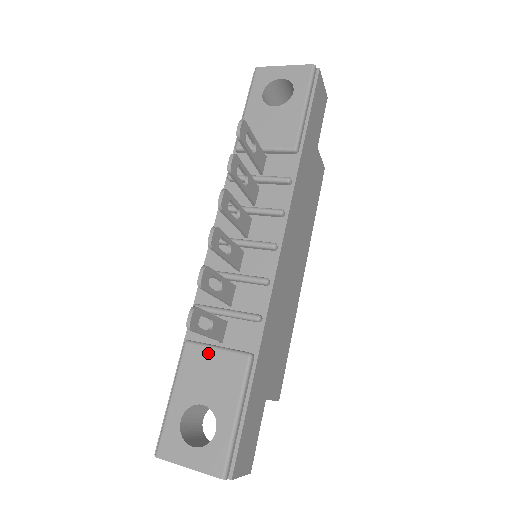
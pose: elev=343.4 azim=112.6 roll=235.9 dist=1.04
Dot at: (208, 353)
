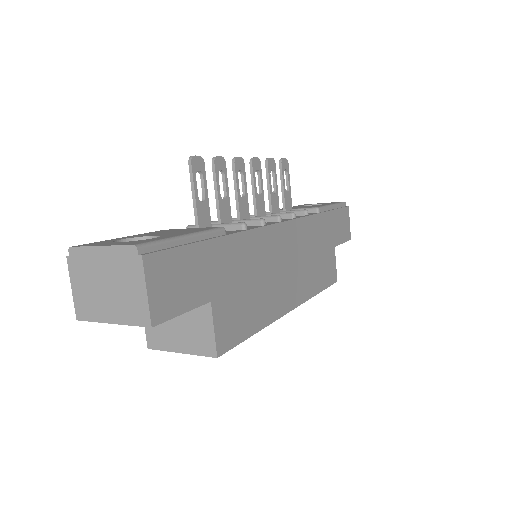
Dot at: (182, 229)
